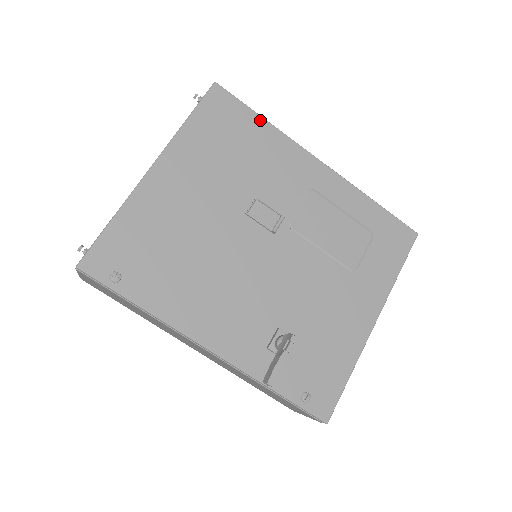
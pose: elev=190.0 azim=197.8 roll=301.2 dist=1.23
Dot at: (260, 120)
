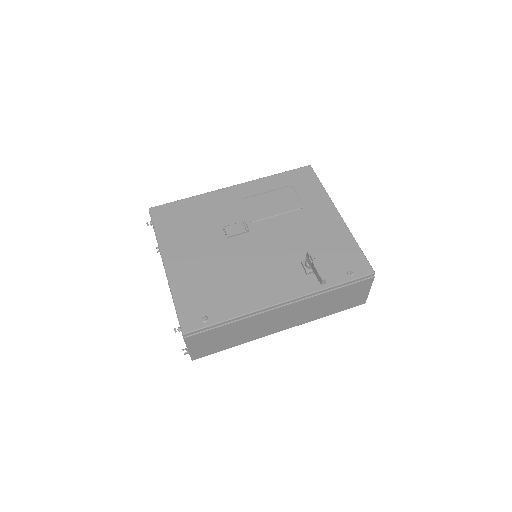
Dot at: (186, 200)
